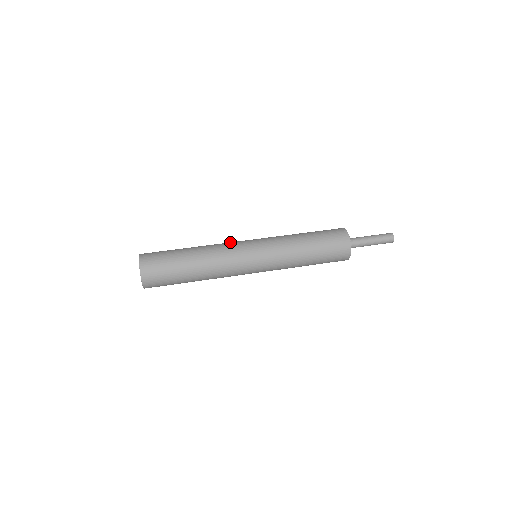
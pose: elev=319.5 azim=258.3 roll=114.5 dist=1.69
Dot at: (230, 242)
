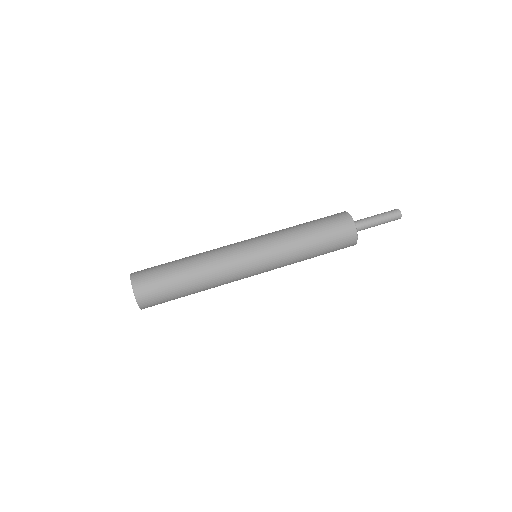
Dot at: occluded
